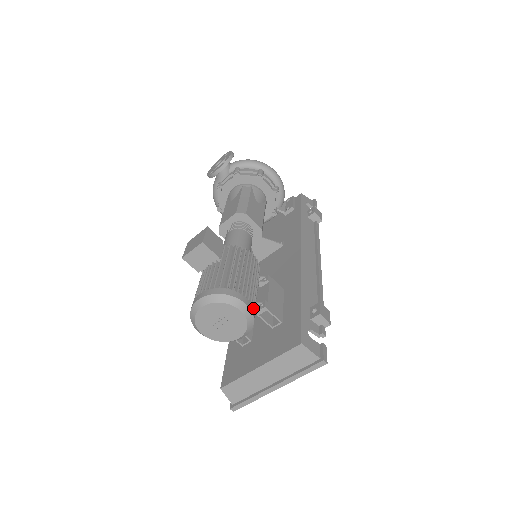
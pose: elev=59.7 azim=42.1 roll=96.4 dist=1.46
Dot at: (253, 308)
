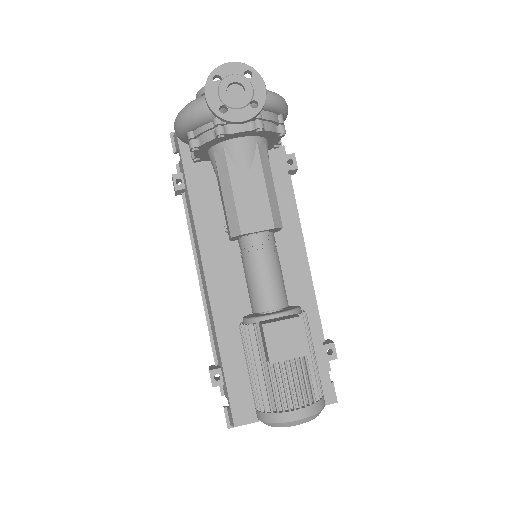
Dot at: occluded
